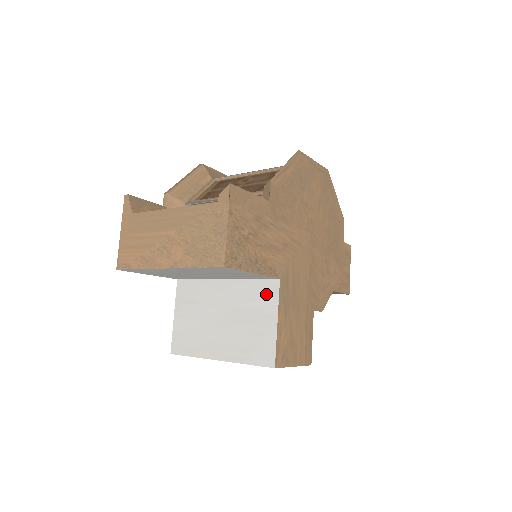
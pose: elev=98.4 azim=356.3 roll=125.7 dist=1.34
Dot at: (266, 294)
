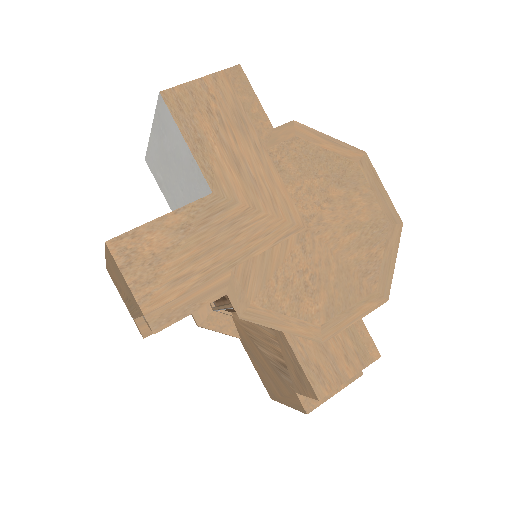
Dot at: occluded
